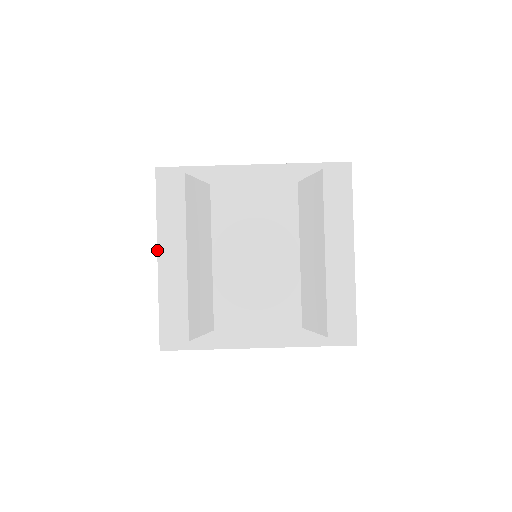
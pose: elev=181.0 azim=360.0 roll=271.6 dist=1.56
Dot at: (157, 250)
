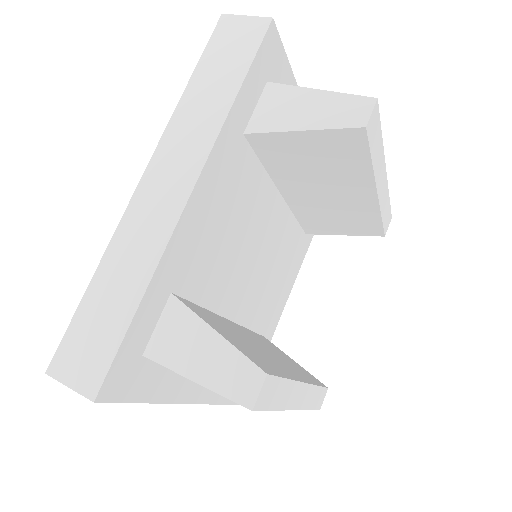
Dot at: occluded
